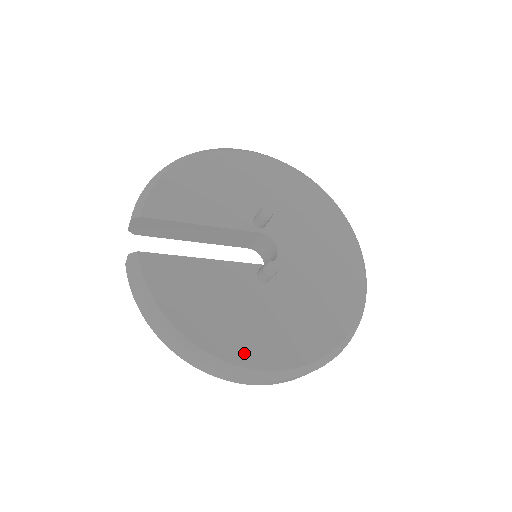
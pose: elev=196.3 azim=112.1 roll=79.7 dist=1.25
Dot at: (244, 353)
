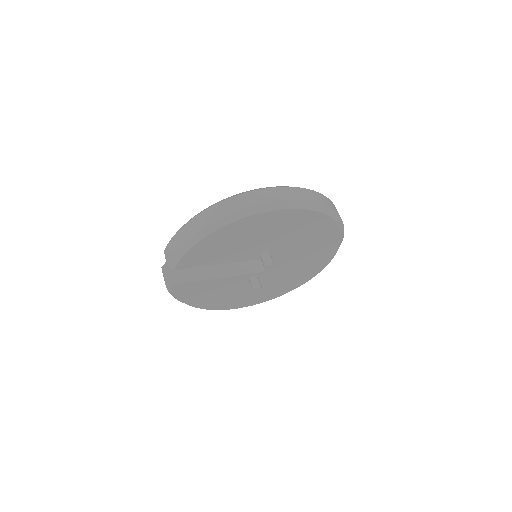
Dot at: (226, 306)
